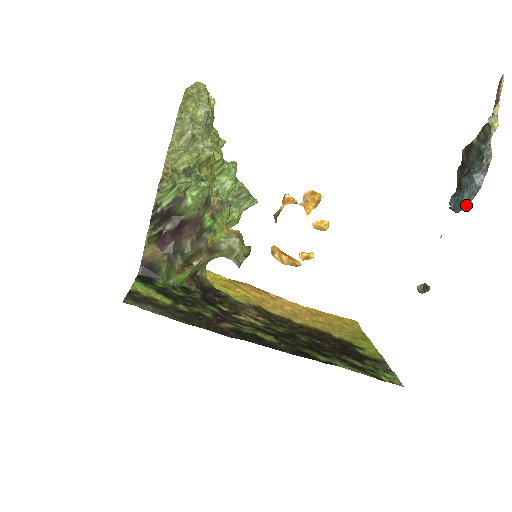
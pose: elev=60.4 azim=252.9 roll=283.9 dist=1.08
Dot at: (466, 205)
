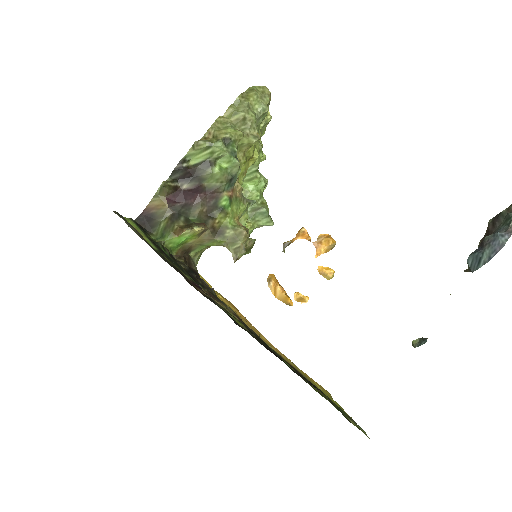
Dot at: (485, 262)
